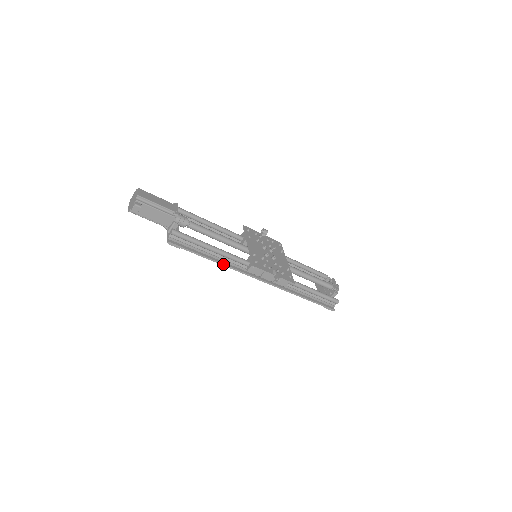
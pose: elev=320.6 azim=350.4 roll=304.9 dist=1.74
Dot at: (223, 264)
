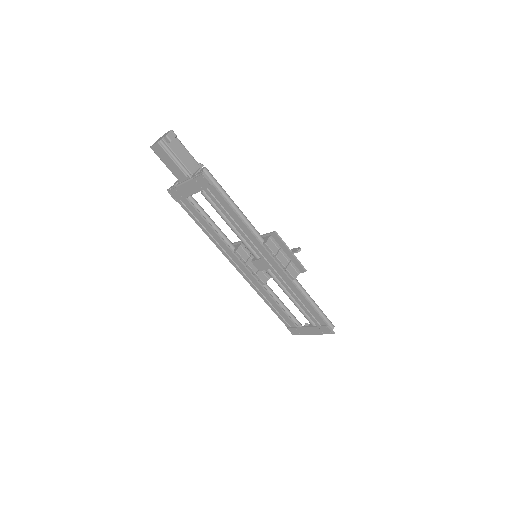
Dot at: (246, 224)
